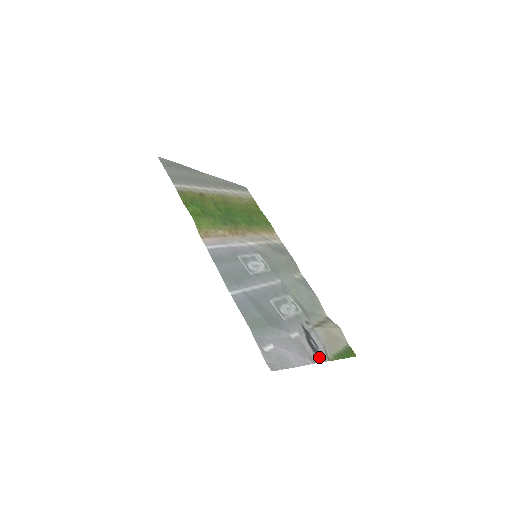
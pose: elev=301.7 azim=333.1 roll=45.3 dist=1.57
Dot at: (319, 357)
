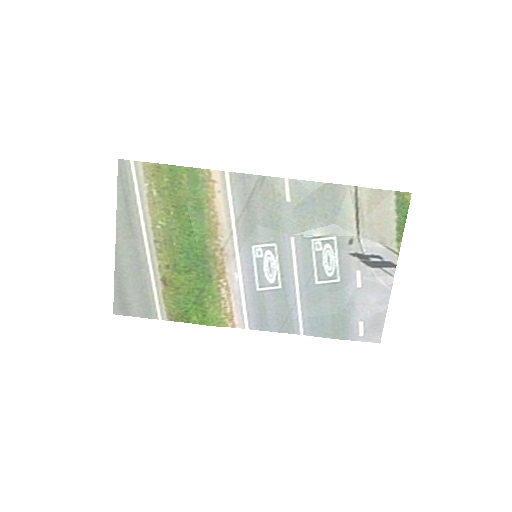
Dot at: (390, 266)
